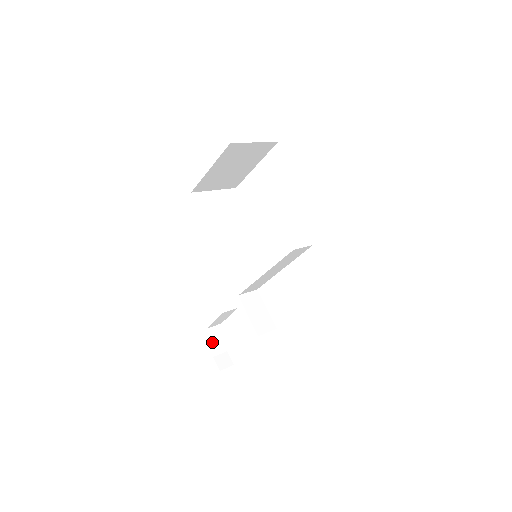
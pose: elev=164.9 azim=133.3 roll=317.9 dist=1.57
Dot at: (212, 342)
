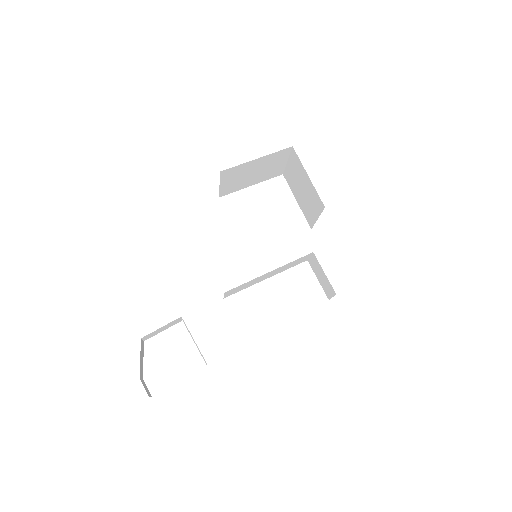
Dot at: (140, 358)
